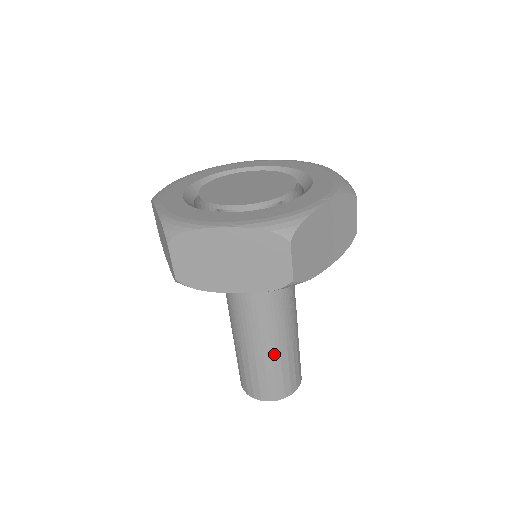
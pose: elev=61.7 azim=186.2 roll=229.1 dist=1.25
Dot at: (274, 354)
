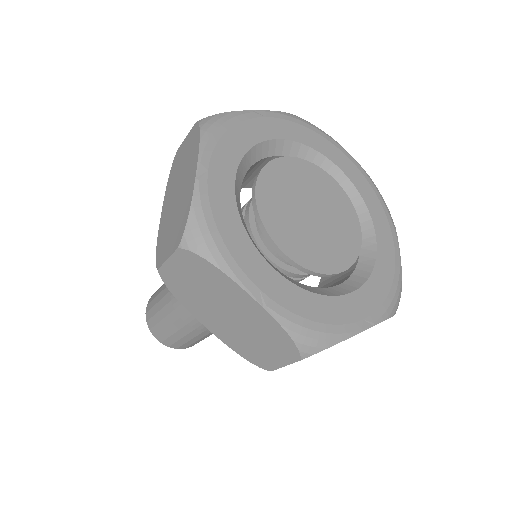
Dot at: (197, 330)
